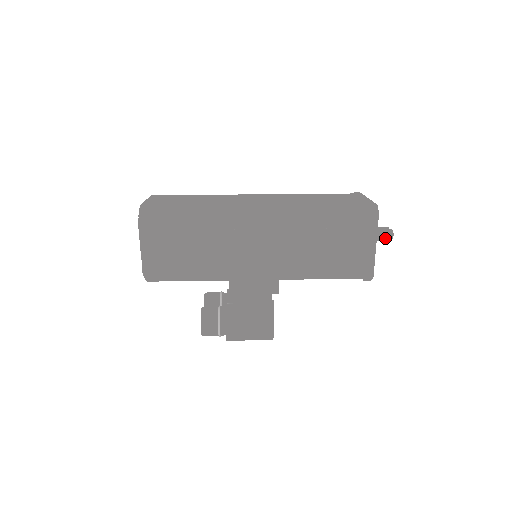
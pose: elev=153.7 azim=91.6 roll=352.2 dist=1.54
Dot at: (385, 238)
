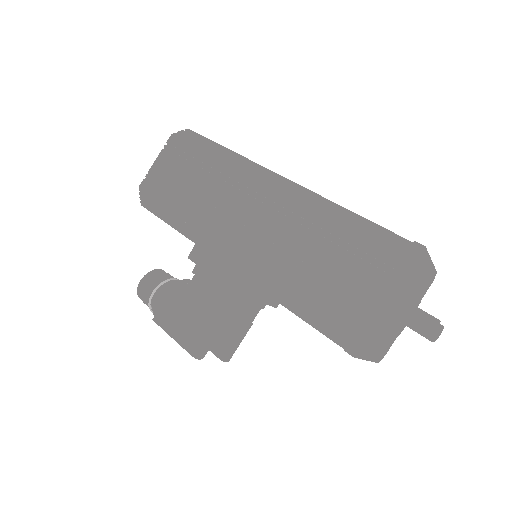
Dot at: (423, 329)
